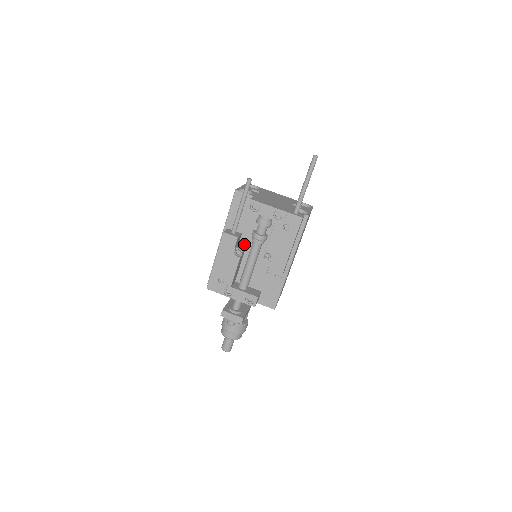
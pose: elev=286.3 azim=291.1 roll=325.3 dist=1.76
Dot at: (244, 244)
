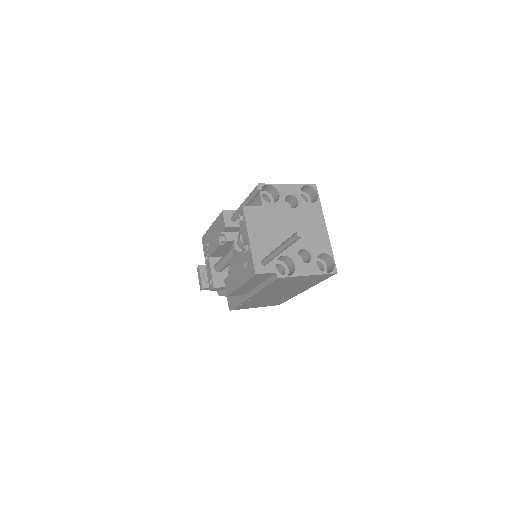
Dot at: occluded
